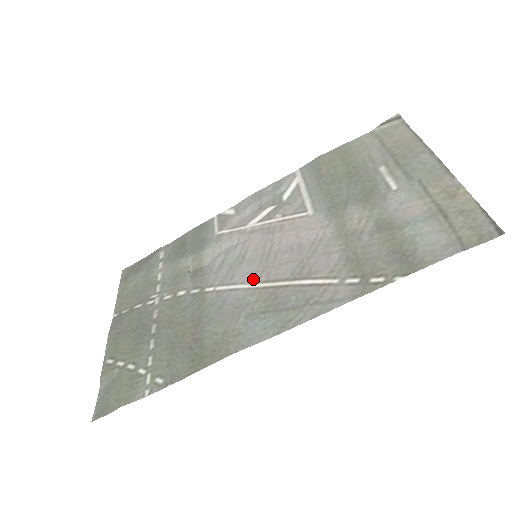
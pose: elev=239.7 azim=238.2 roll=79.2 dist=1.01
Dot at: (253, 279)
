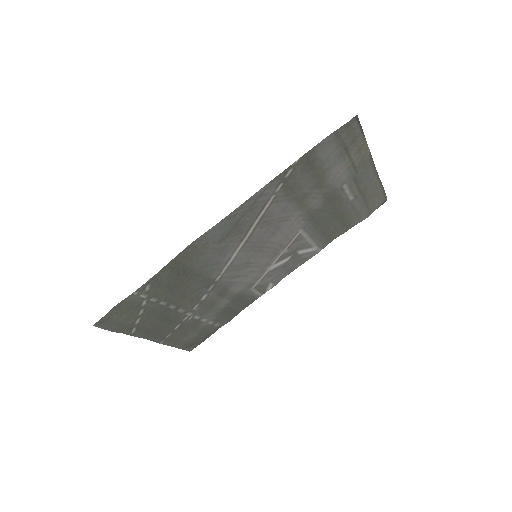
Dot at: (242, 251)
